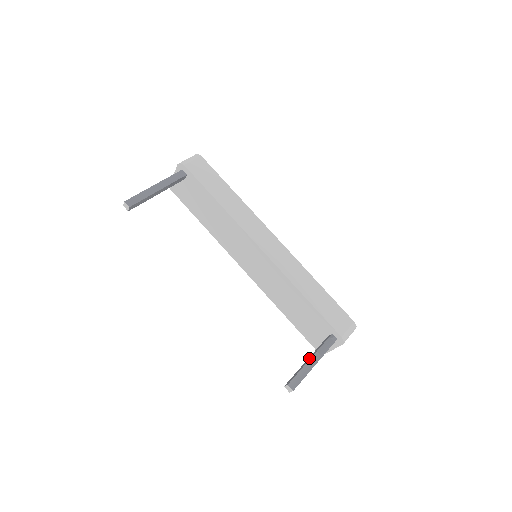
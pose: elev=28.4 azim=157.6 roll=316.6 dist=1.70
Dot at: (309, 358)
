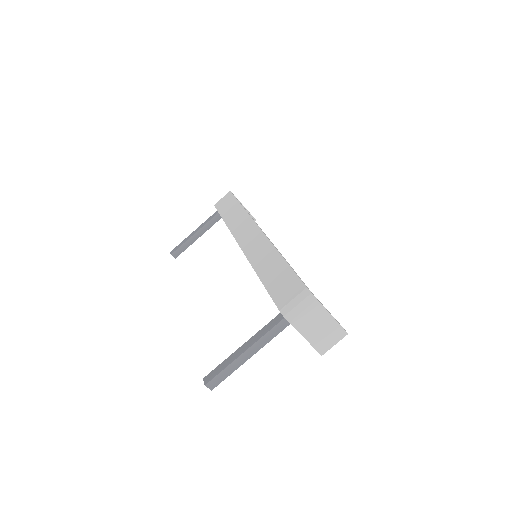
Dot at: occluded
